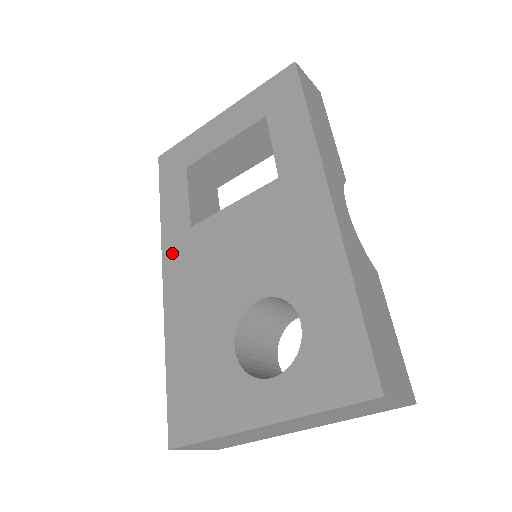
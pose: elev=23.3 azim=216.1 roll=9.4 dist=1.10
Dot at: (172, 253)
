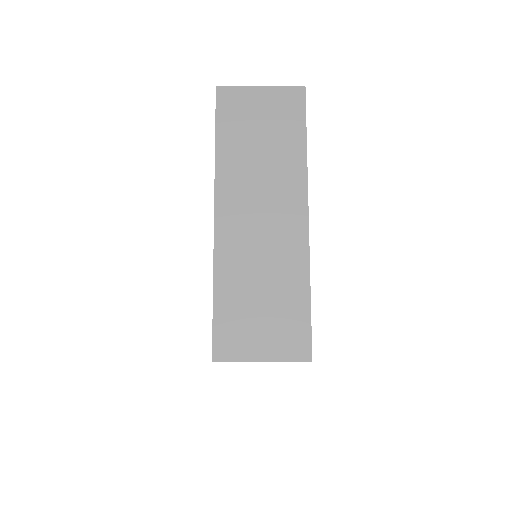
Dot at: occluded
